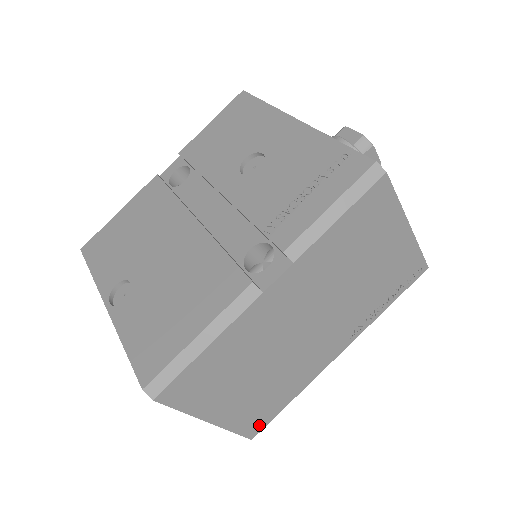
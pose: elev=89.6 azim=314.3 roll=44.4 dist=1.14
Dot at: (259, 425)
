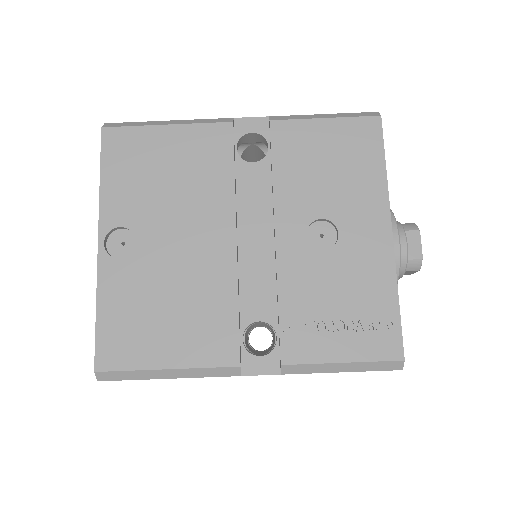
Dot at: occluded
